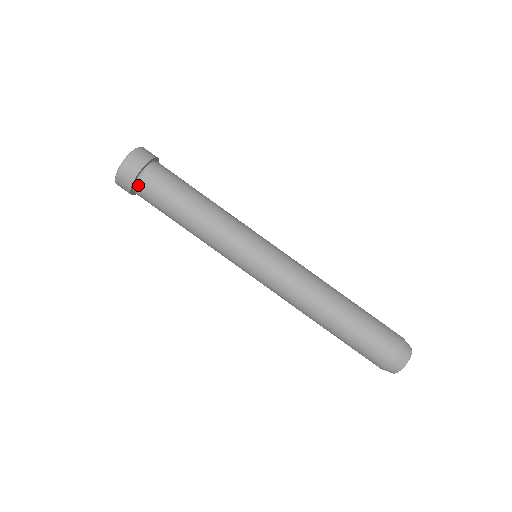
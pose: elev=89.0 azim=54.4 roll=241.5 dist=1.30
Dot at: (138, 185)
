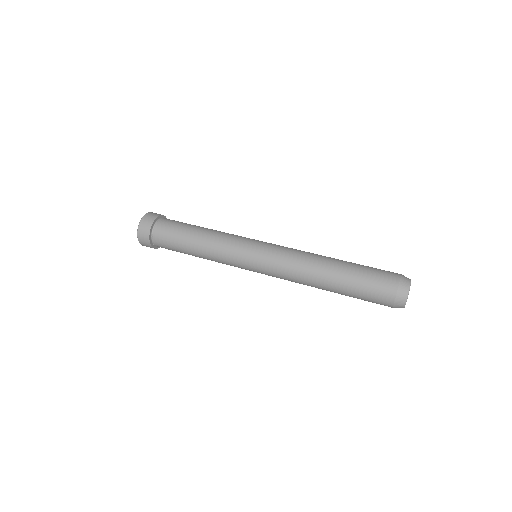
Dot at: (157, 224)
